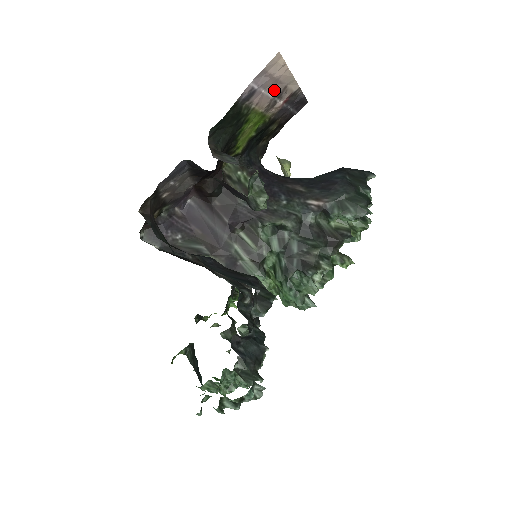
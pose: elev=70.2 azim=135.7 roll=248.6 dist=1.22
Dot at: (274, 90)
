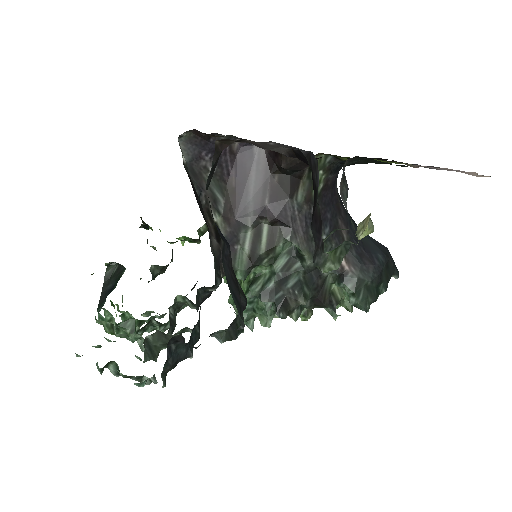
Dot at: occluded
